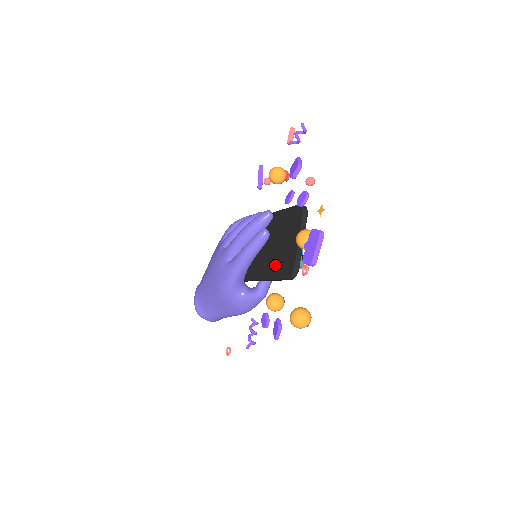
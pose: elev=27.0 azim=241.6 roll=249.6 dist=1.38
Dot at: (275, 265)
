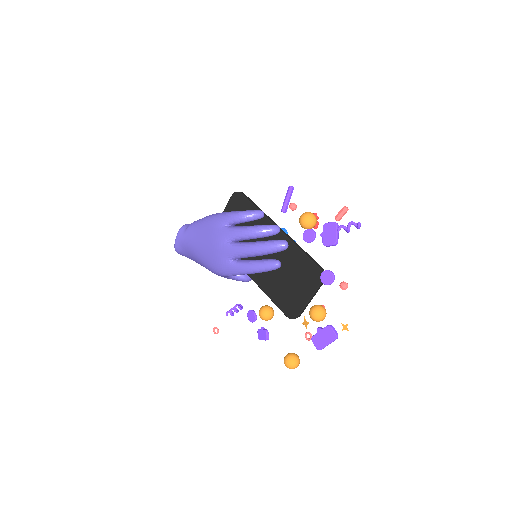
Dot at: (277, 292)
